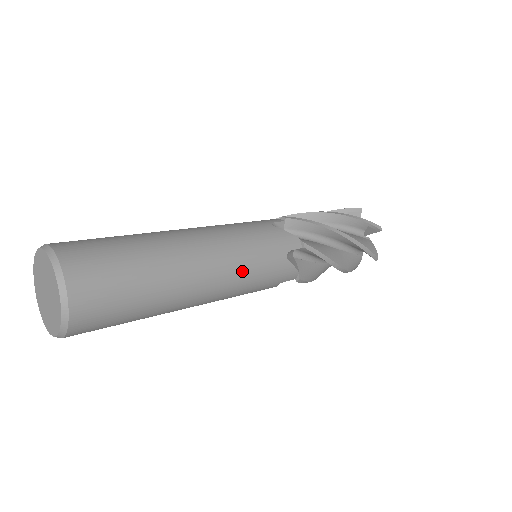
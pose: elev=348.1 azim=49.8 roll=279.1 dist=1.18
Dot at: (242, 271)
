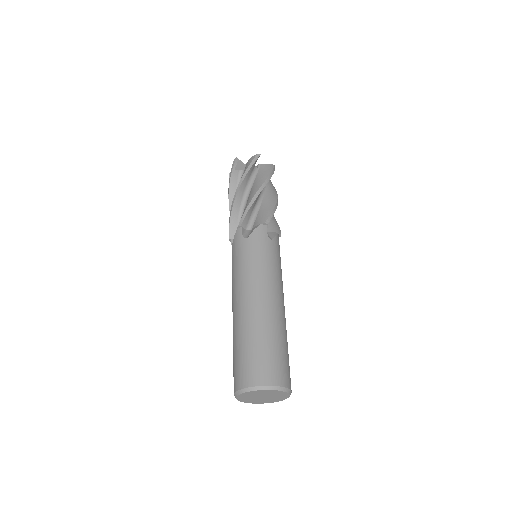
Dot at: (276, 275)
